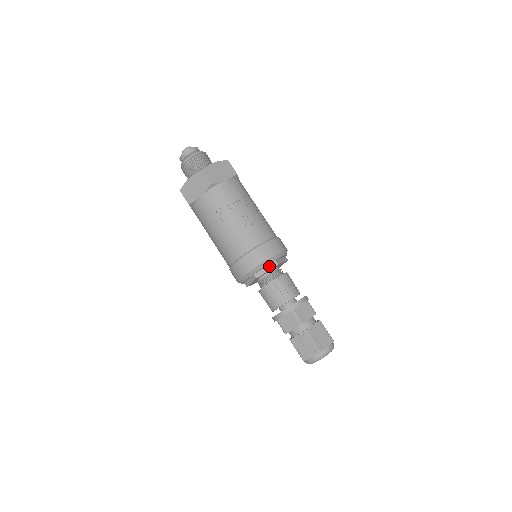
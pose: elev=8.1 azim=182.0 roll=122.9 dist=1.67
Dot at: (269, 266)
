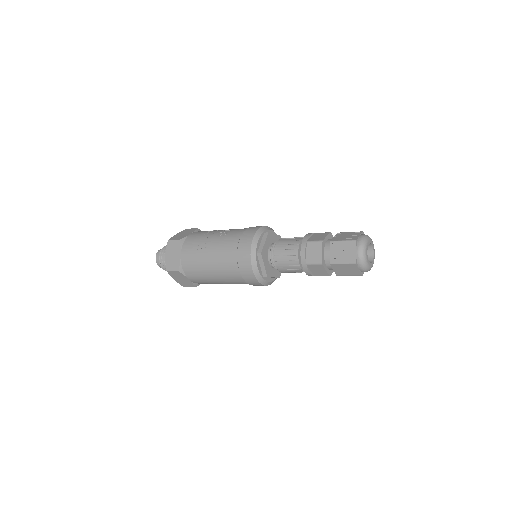
Dot at: (263, 239)
